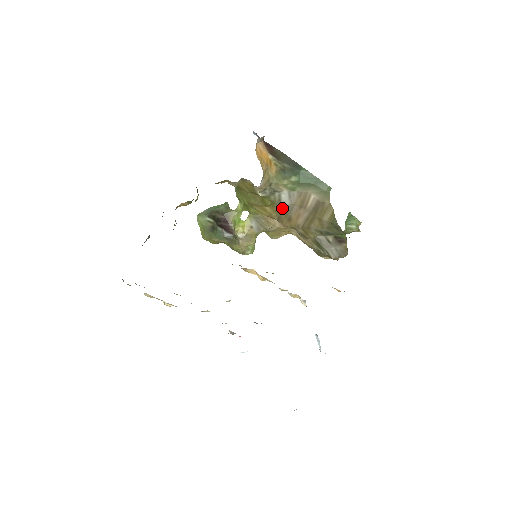
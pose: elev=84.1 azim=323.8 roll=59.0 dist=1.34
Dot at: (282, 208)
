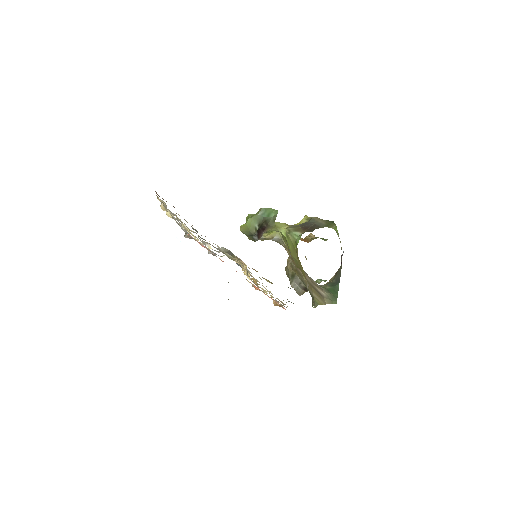
Dot at: occluded
